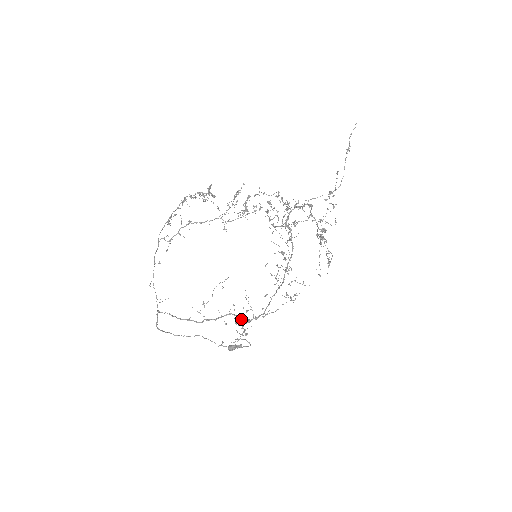
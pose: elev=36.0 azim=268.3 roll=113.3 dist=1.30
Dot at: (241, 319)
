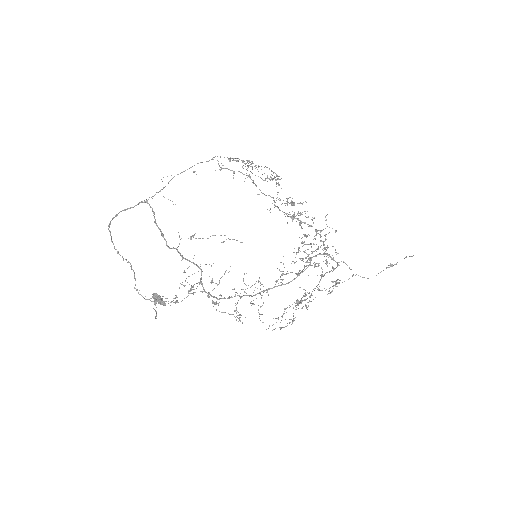
Dot at: (200, 282)
